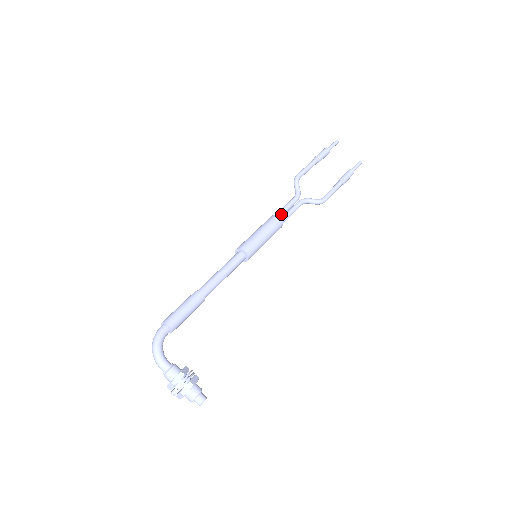
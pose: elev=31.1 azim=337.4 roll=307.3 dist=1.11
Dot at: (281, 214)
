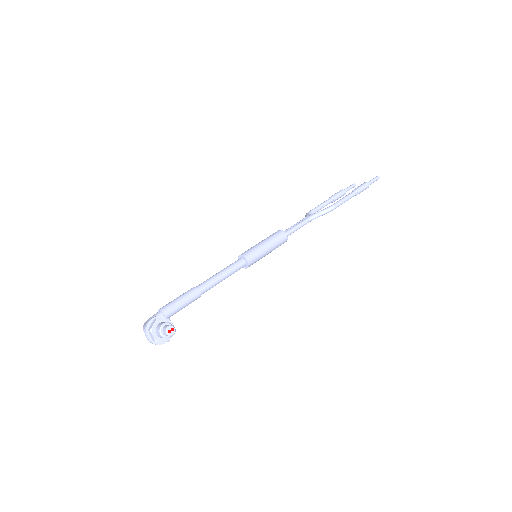
Dot at: (285, 231)
